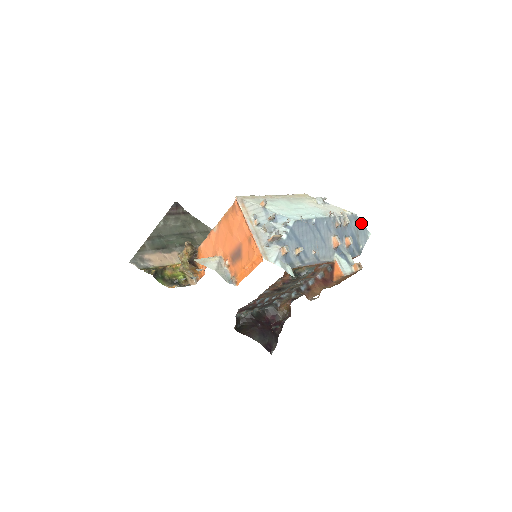
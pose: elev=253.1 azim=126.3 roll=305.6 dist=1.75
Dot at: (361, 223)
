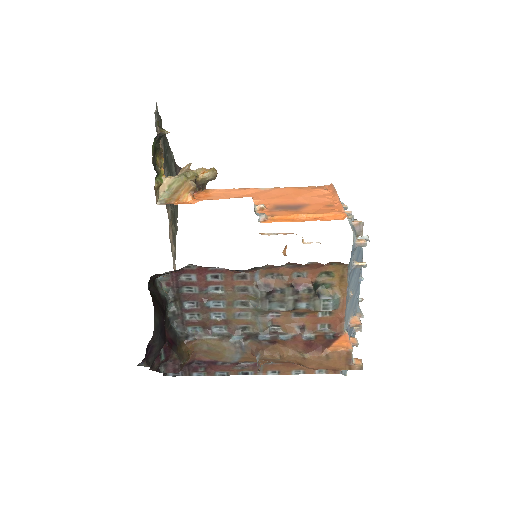
Dot at: occluded
